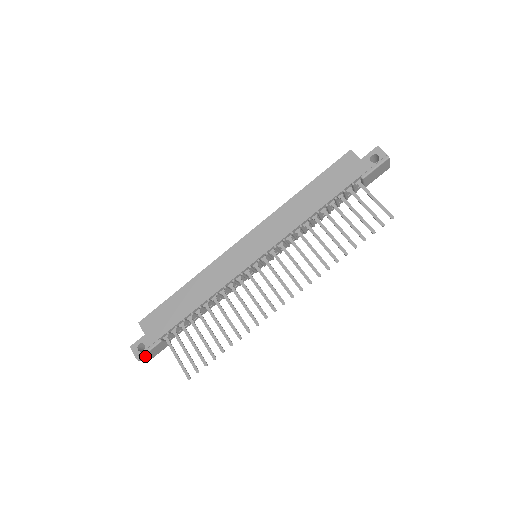
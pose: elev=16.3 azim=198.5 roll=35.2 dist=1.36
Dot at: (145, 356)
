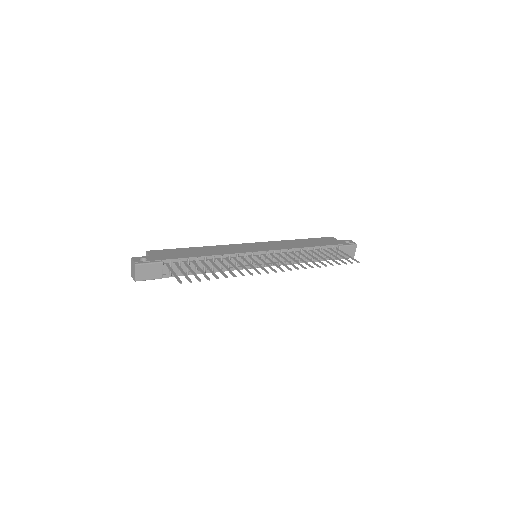
Dot at: (142, 267)
